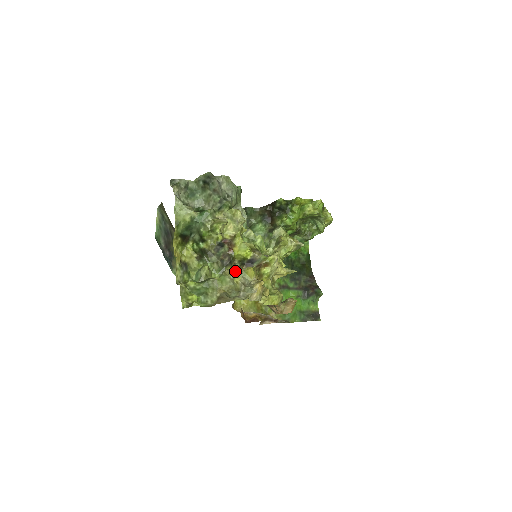
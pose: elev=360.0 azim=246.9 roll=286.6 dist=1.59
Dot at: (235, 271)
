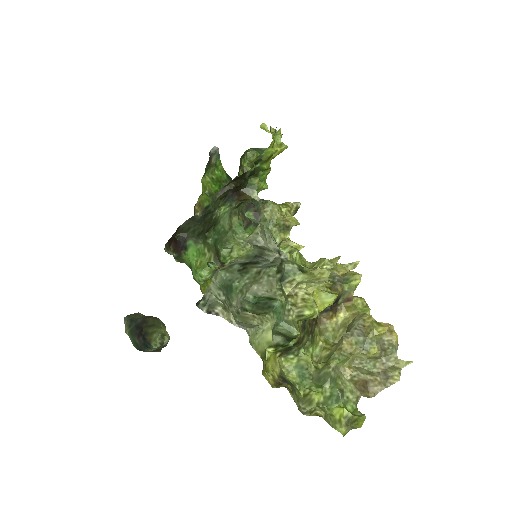
Dot at: (357, 341)
